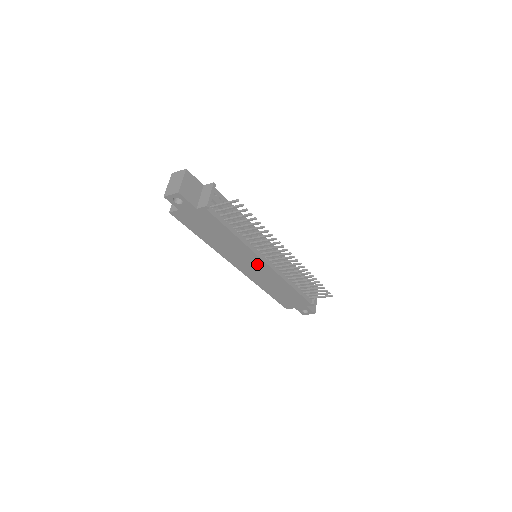
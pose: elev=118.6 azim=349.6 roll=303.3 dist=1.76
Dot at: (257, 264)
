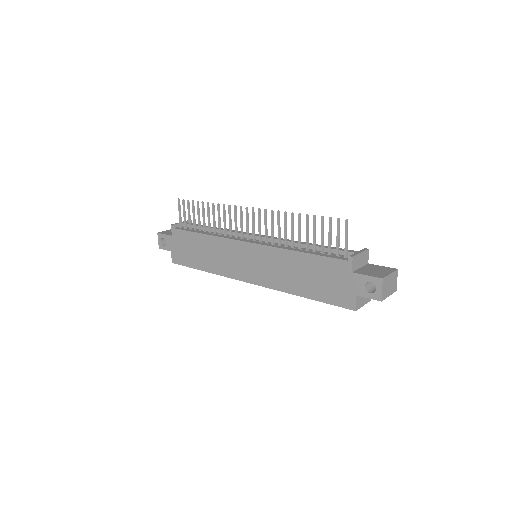
Dot at: (246, 253)
